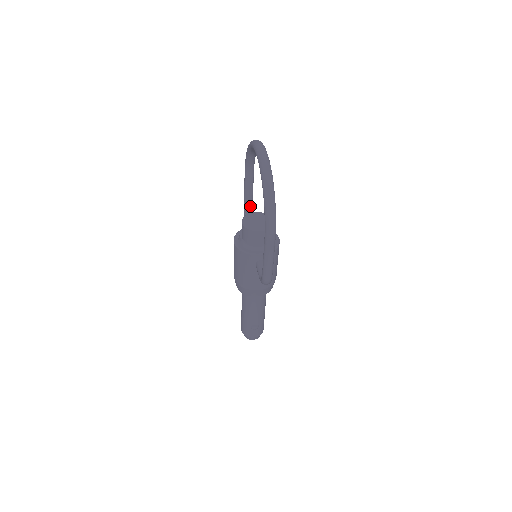
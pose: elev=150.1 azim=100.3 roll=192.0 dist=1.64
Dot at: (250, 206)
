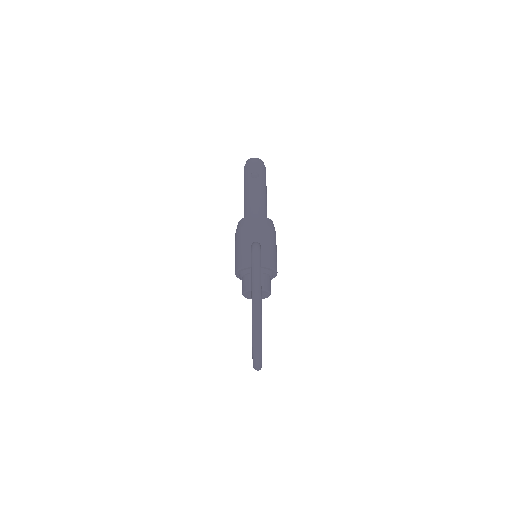
Dot at: occluded
